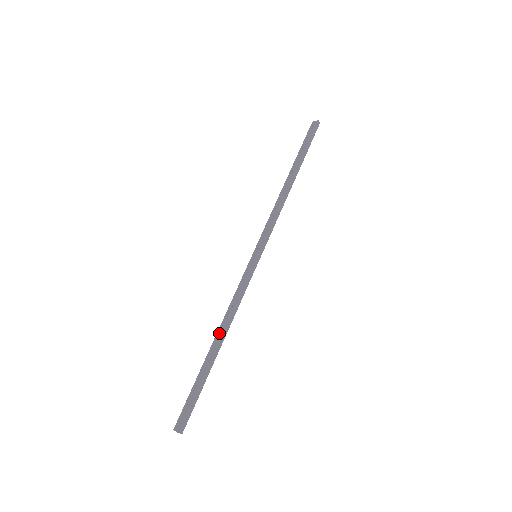
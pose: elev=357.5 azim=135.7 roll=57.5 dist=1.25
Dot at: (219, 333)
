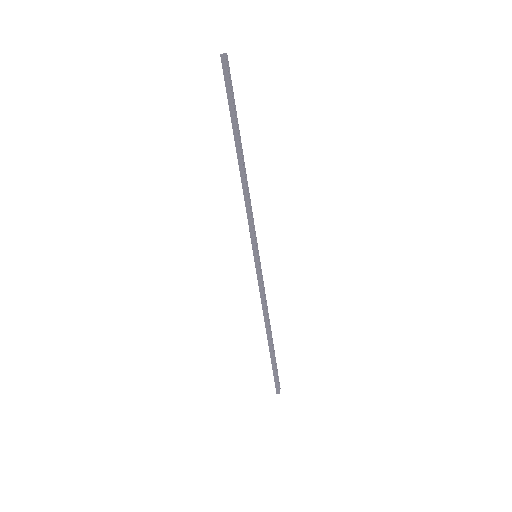
Dot at: (266, 326)
